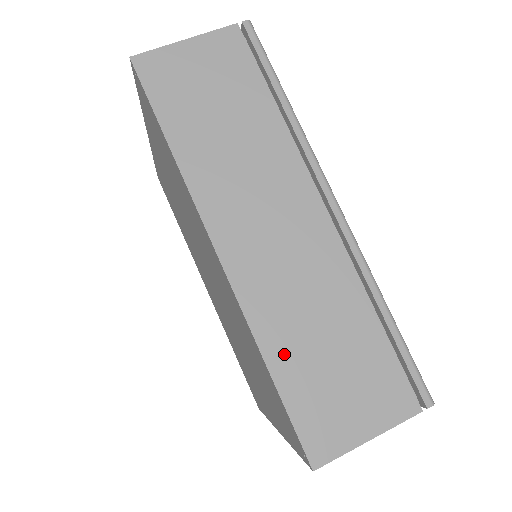
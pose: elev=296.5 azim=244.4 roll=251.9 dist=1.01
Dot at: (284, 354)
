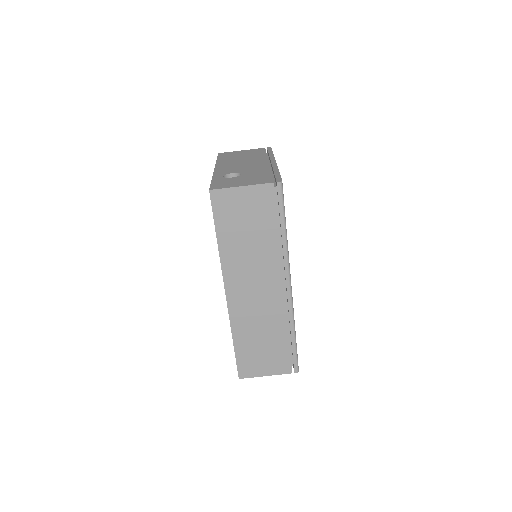
Dot at: (242, 339)
